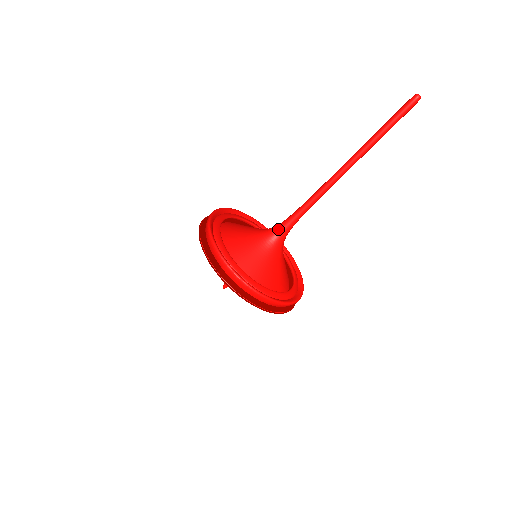
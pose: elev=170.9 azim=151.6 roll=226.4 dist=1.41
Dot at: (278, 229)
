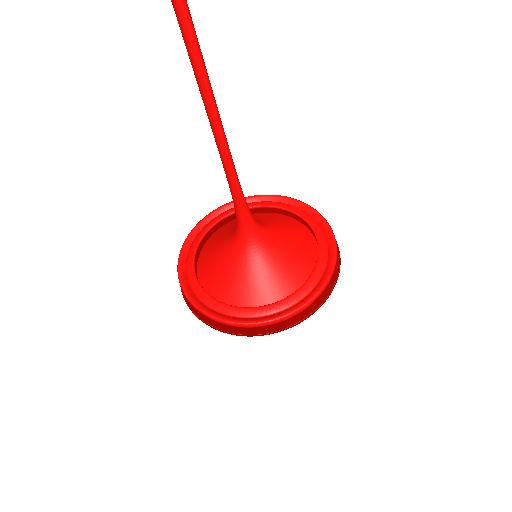
Dot at: (246, 230)
